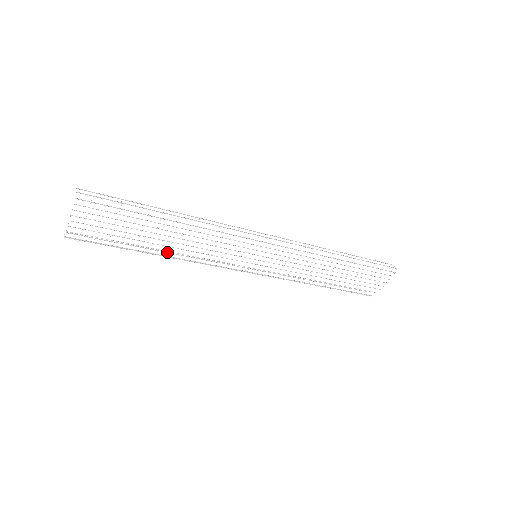
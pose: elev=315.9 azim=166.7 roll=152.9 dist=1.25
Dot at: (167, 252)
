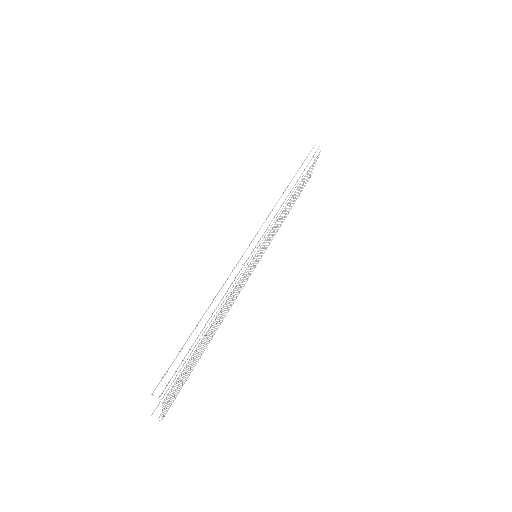
Dot at: occluded
